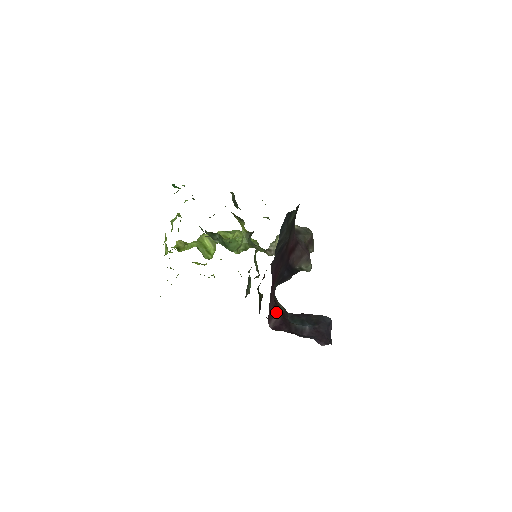
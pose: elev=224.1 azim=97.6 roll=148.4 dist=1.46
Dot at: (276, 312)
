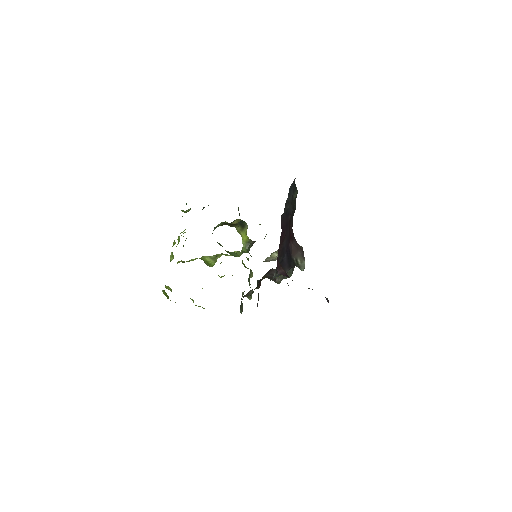
Dot at: (282, 268)
